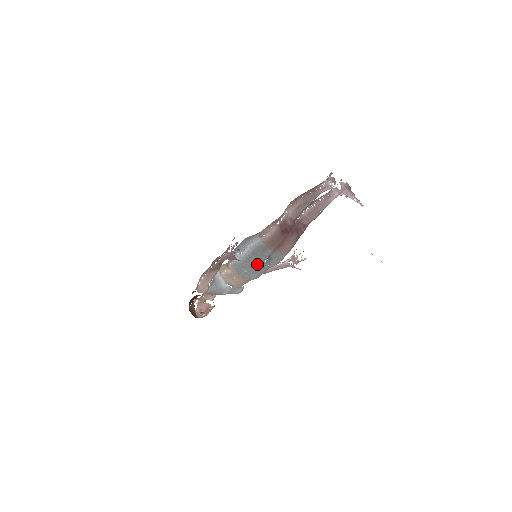
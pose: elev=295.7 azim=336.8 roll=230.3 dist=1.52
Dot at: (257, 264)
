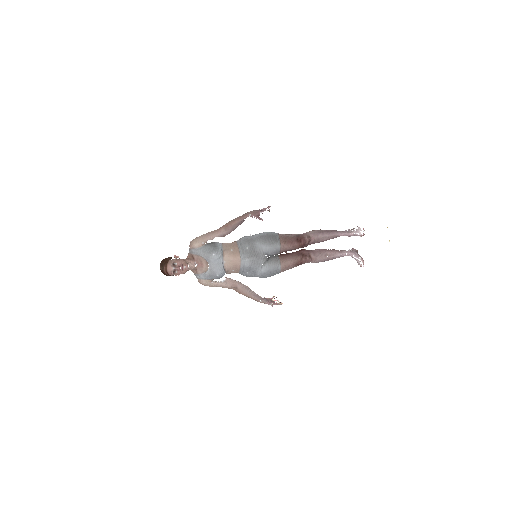
Dot at: (260, 250)
